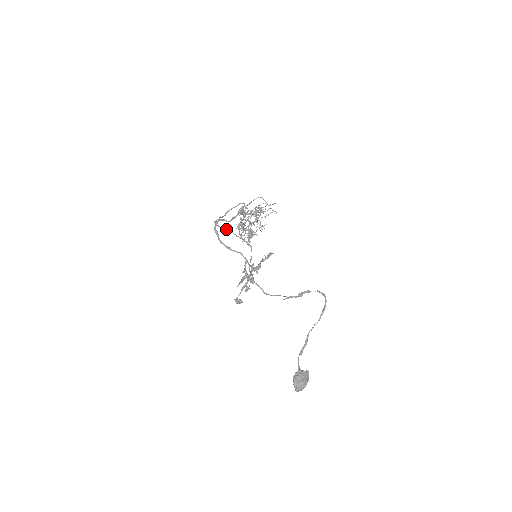
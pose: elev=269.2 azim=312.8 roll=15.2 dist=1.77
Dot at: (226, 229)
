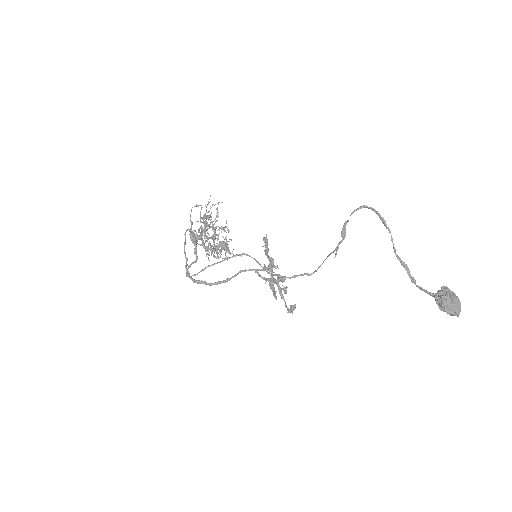
Dot at: (204, 269)
